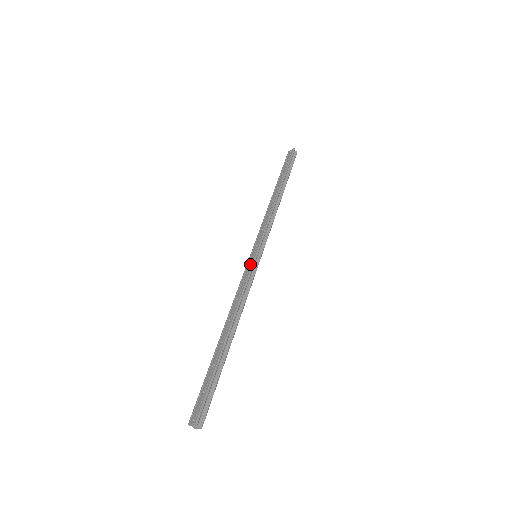
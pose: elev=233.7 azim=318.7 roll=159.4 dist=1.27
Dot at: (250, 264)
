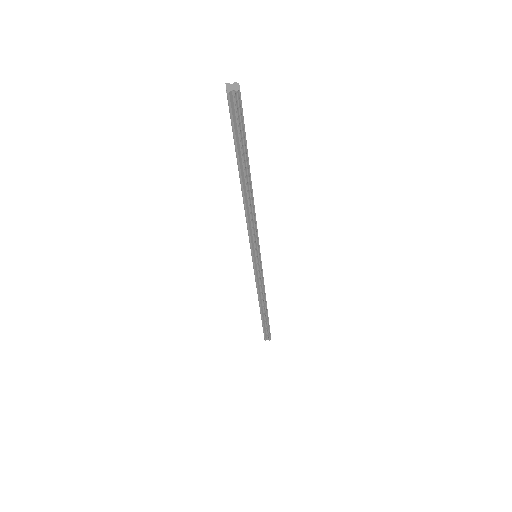
Dot at: occluded
